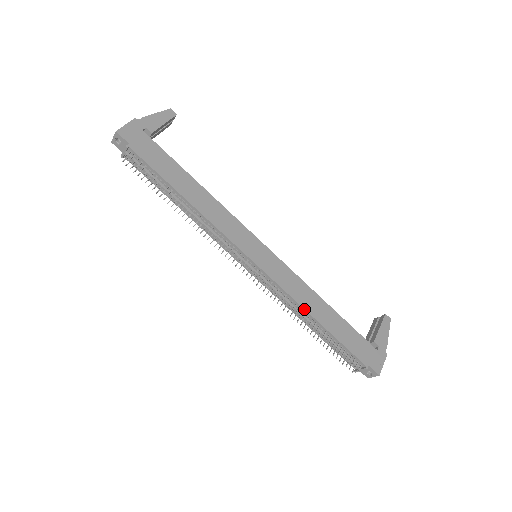
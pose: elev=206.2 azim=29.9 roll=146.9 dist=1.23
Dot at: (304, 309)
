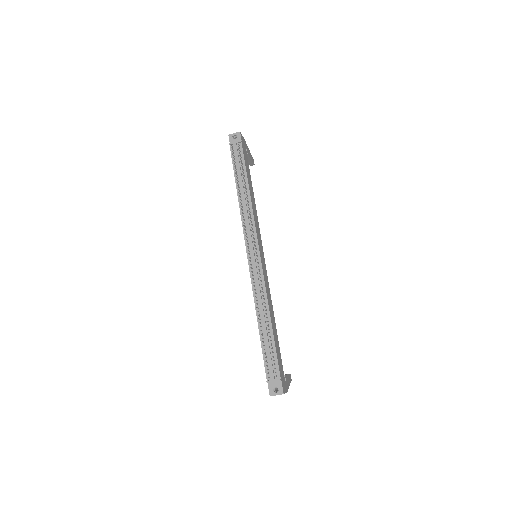
Dot at: (268, 305)
